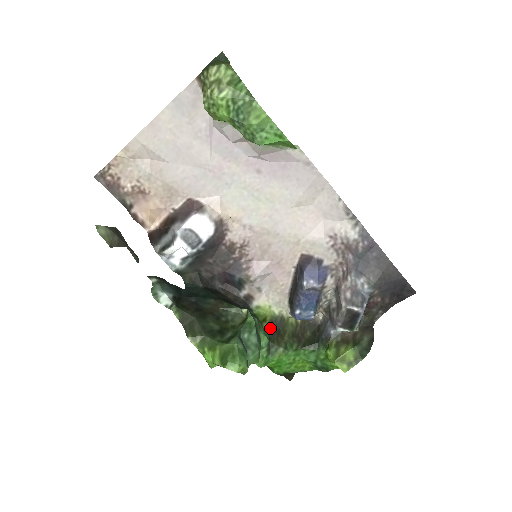
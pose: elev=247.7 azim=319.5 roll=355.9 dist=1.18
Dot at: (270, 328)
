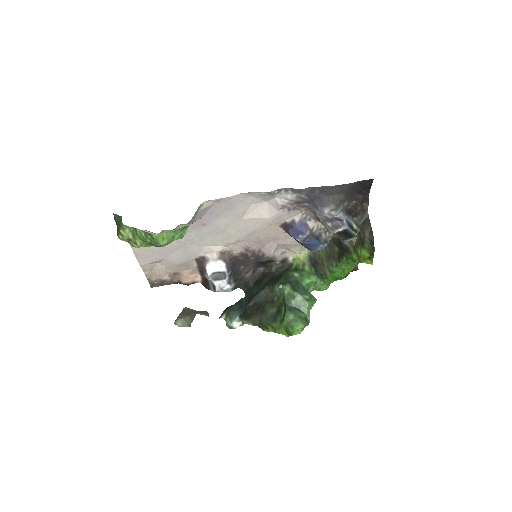
Dot at: (312, 265)
